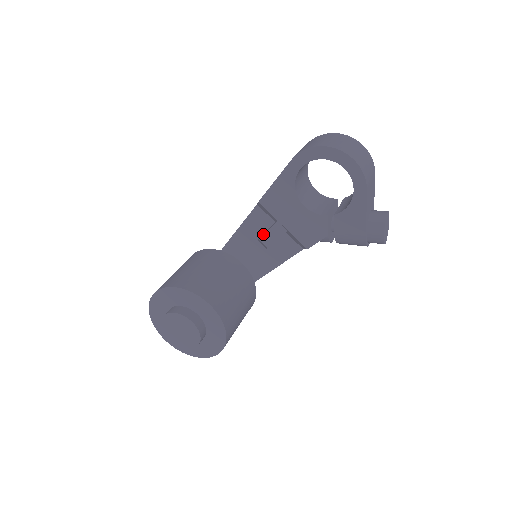
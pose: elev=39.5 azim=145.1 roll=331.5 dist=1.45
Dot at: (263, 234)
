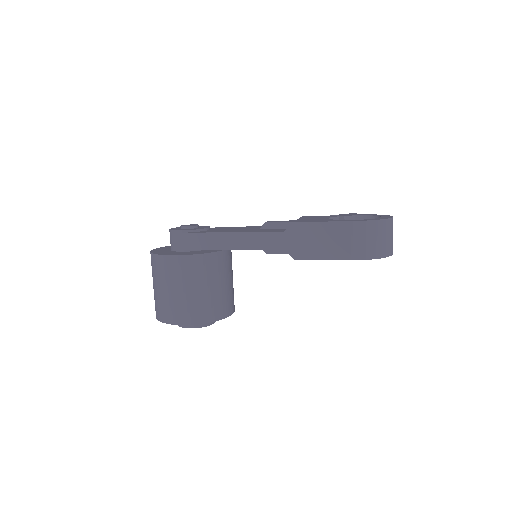
Dot at: (274, 253)
